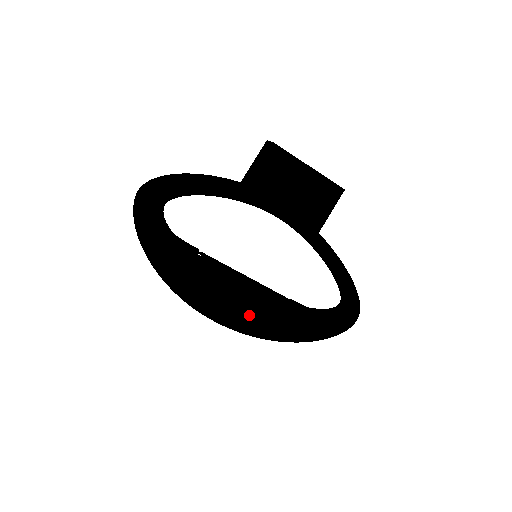
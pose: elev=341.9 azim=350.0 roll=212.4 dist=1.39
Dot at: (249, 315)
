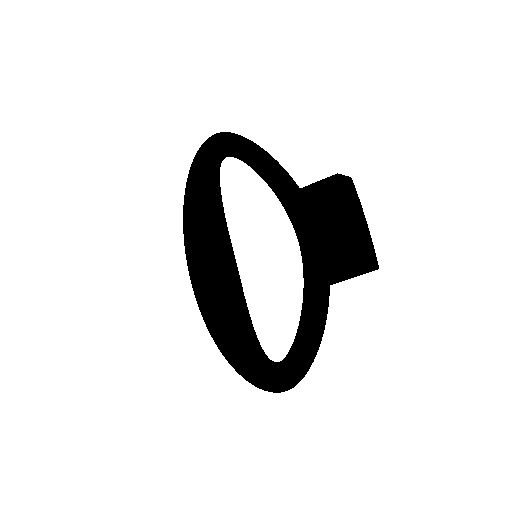
Dot at: (211, 292)
